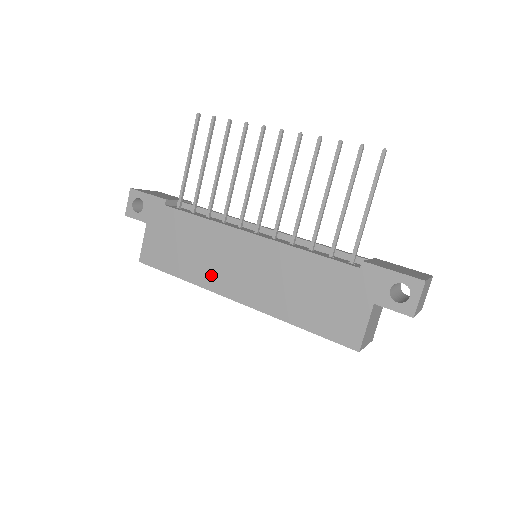
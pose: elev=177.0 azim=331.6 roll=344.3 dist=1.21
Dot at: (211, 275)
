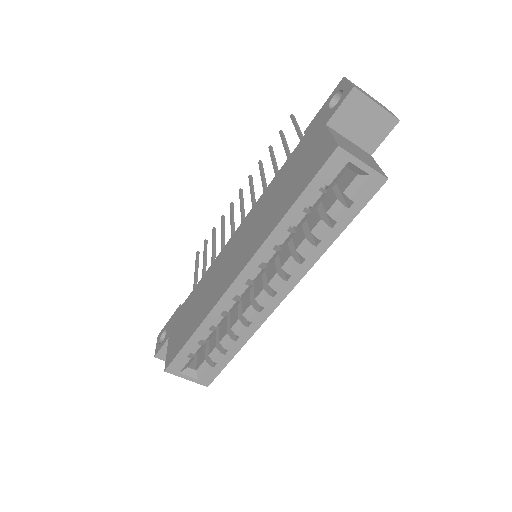
Dot at: (216, 291)
